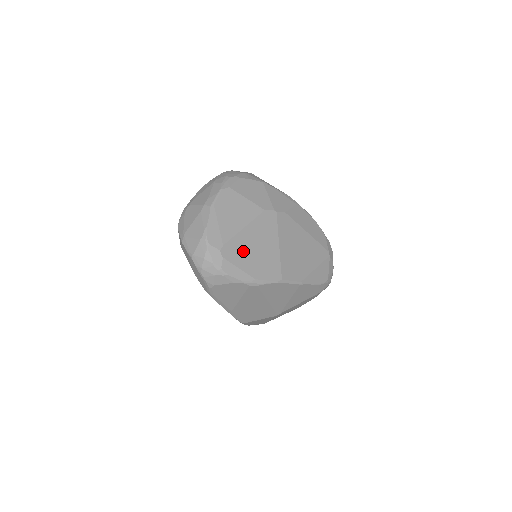
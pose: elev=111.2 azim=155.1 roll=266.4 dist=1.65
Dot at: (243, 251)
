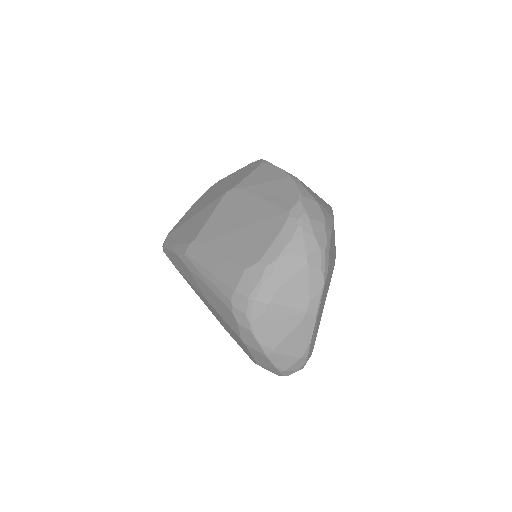
Dot at: occluded
